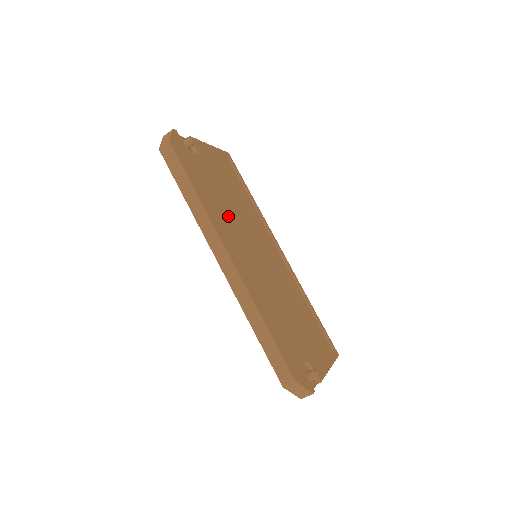
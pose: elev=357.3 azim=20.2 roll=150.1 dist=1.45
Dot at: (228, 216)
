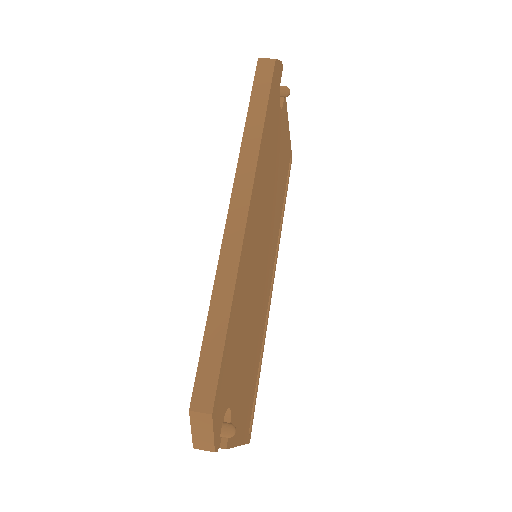
Dot at: (267, 186)
